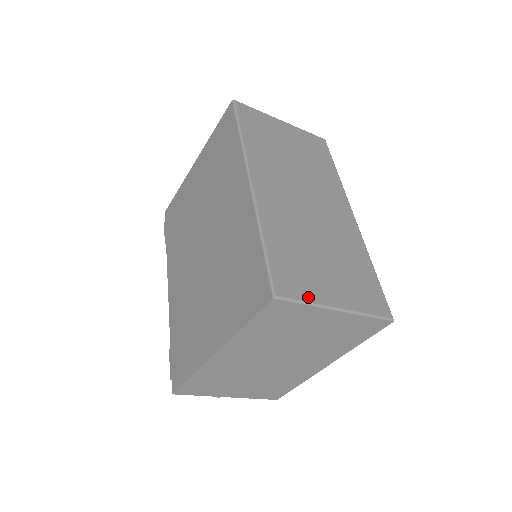
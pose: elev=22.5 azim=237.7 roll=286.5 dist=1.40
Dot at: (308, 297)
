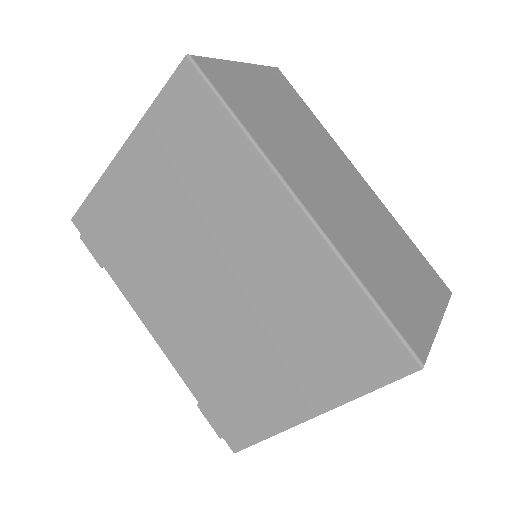
Dot at: (428, 335)
